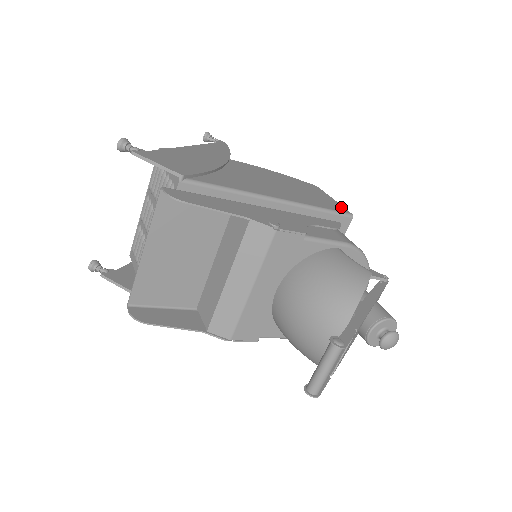
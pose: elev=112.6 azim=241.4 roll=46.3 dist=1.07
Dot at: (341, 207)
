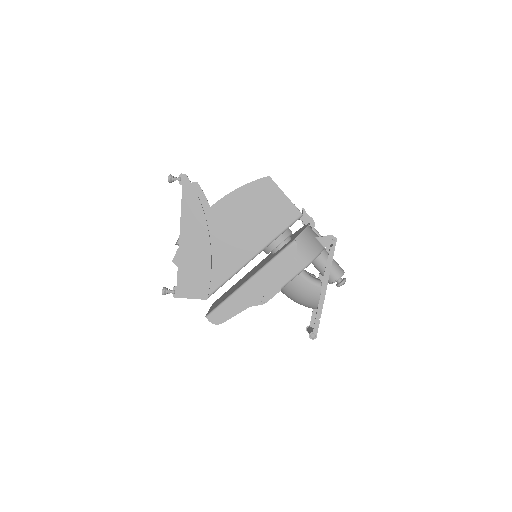
Dot at: (293, 209)
